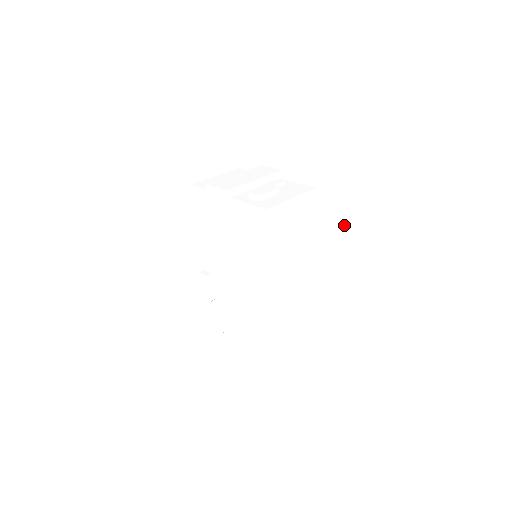
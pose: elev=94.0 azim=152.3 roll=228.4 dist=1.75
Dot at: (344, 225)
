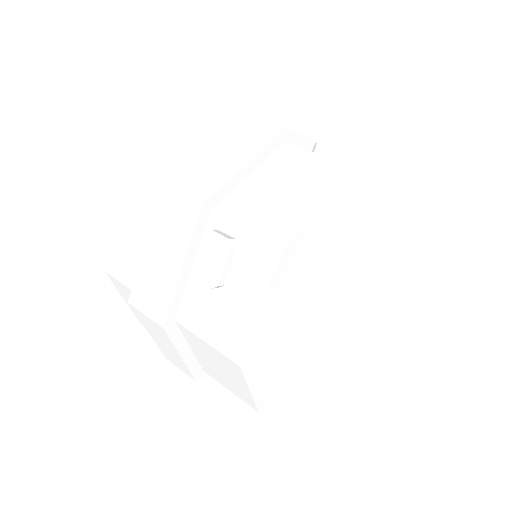
Dot at: (379, 254)
